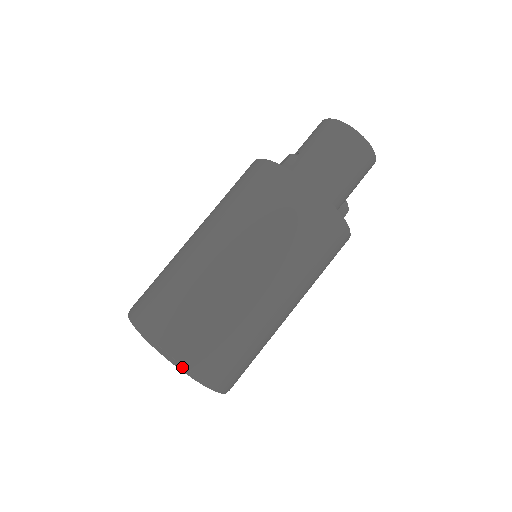
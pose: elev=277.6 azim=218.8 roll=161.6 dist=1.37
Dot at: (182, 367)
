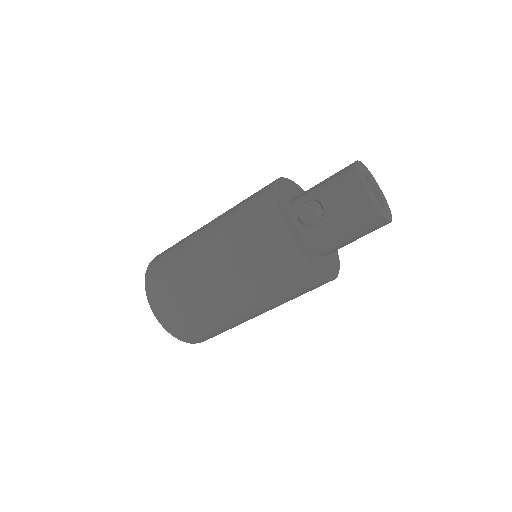
Dot at: (194, 343)
